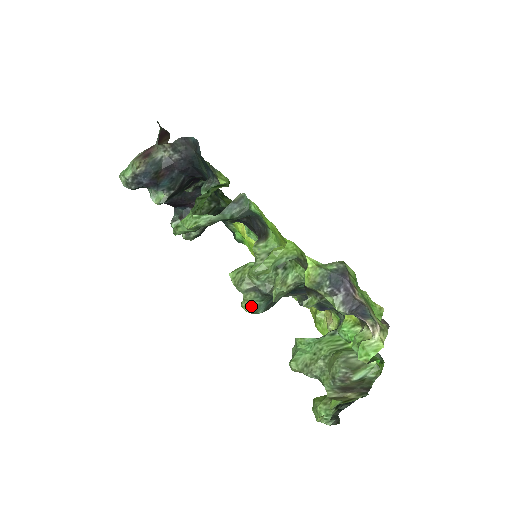
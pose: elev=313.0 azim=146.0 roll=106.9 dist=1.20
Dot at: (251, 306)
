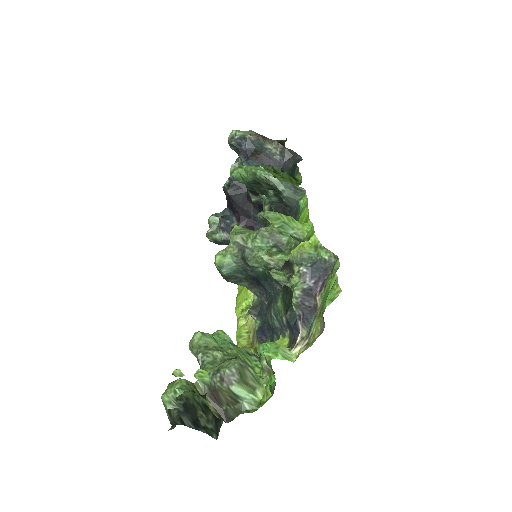
Dot at: (224, 258)
